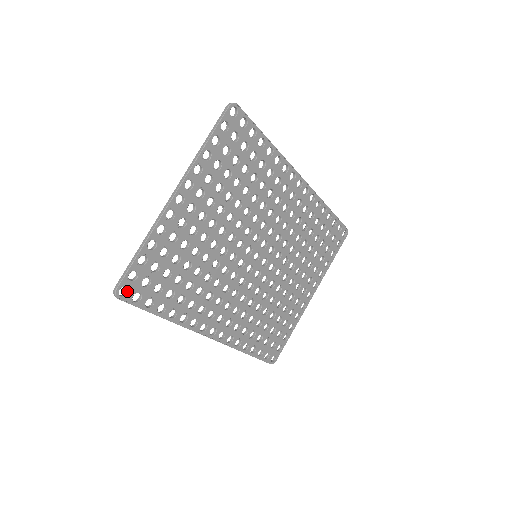
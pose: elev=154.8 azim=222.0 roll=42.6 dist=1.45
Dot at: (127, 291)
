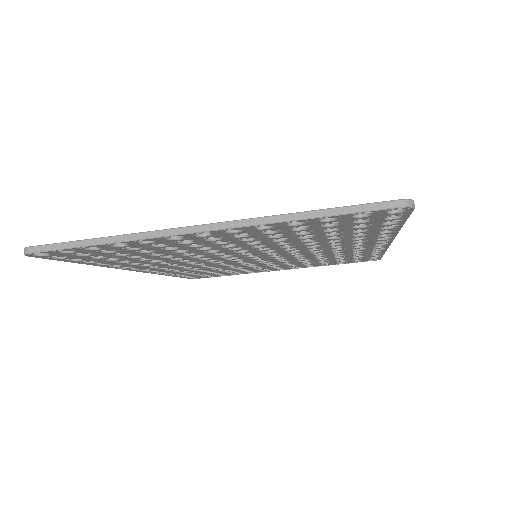
Dot at: (47, 253)
